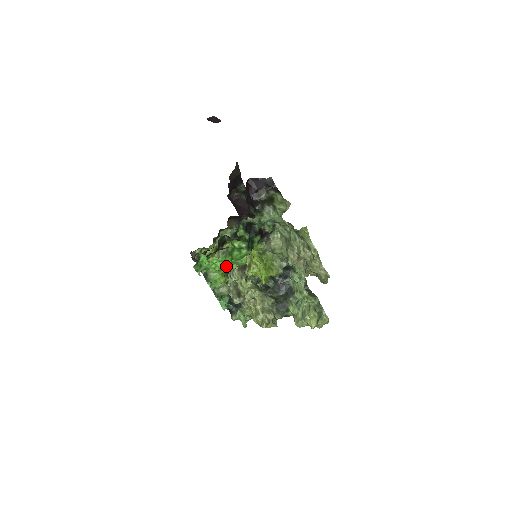
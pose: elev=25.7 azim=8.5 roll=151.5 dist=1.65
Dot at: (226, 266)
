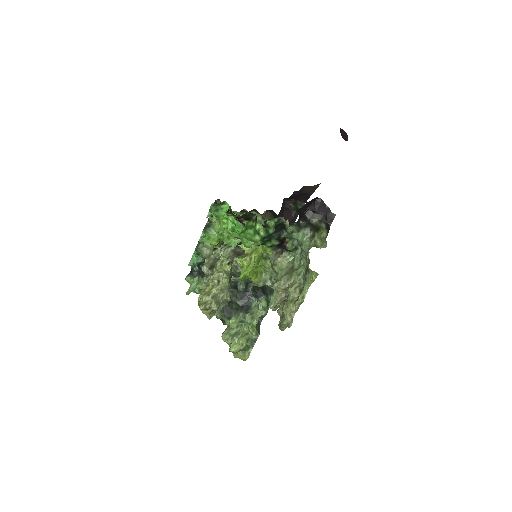
Dot at: (232, 233)
